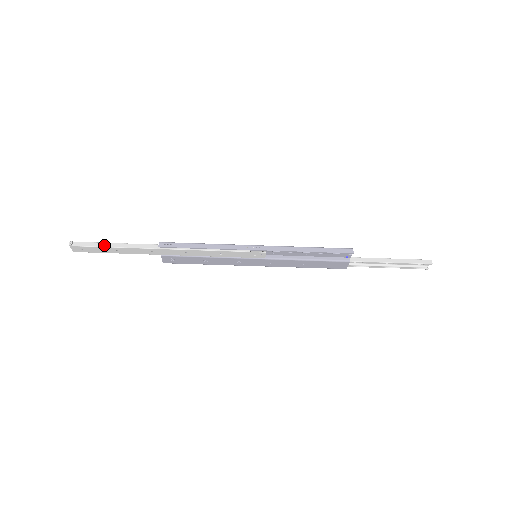
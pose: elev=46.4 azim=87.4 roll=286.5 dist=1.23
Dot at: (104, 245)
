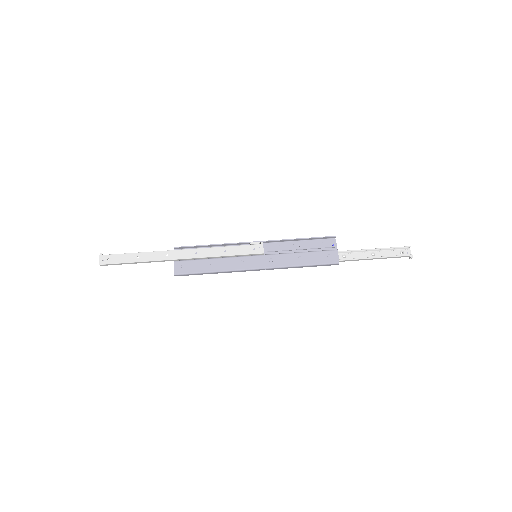
Dot at: (128, 254)
